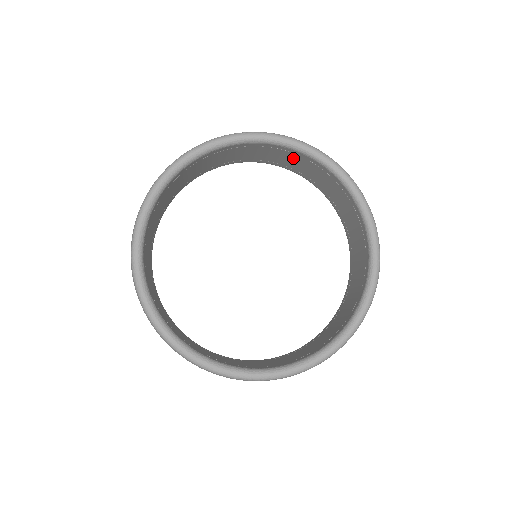
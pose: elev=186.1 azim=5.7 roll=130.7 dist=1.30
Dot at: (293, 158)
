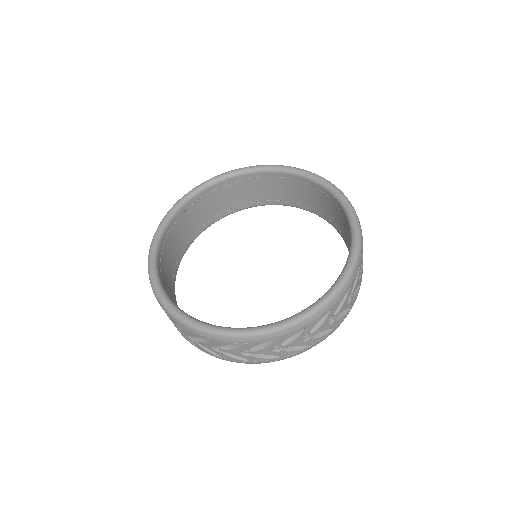
Dot at: (211, 200)
